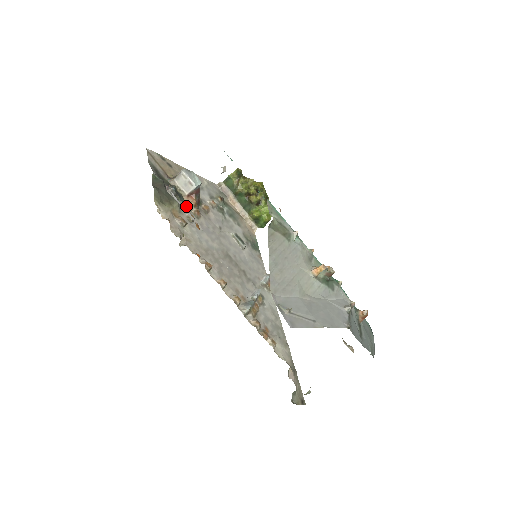
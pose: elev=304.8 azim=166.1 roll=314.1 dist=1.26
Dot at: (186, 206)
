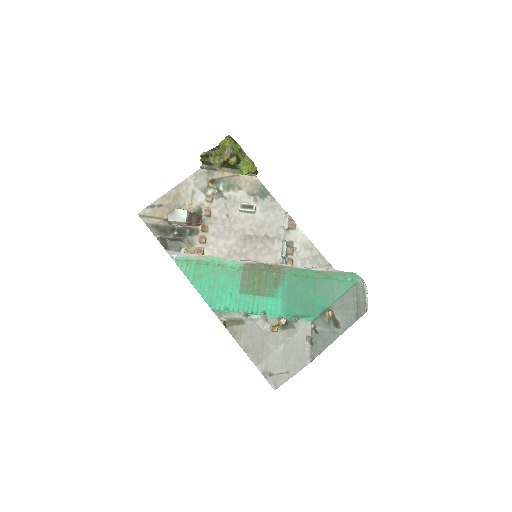
Dot at: (193, 234)
